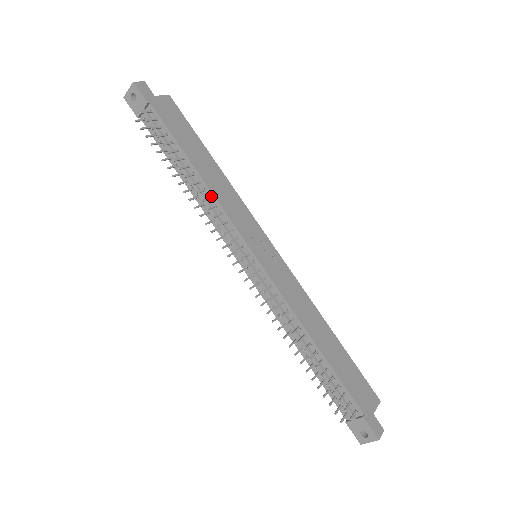
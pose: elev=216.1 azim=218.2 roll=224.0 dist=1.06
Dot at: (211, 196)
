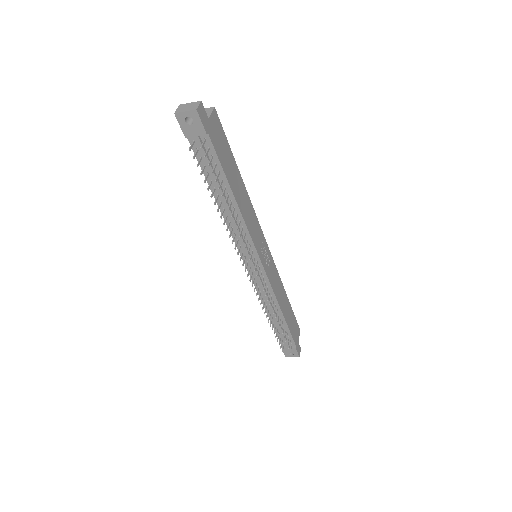
Dot at: (241, 221)
